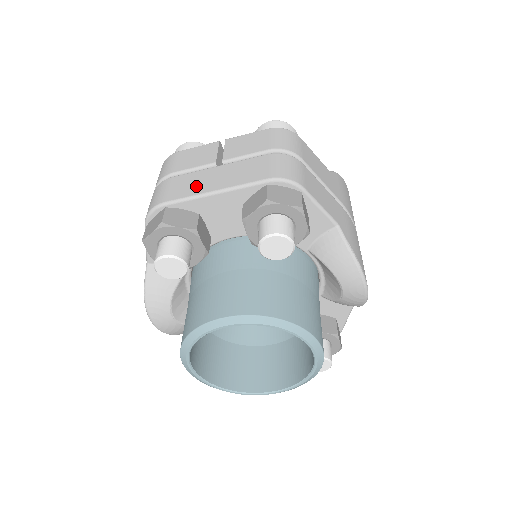
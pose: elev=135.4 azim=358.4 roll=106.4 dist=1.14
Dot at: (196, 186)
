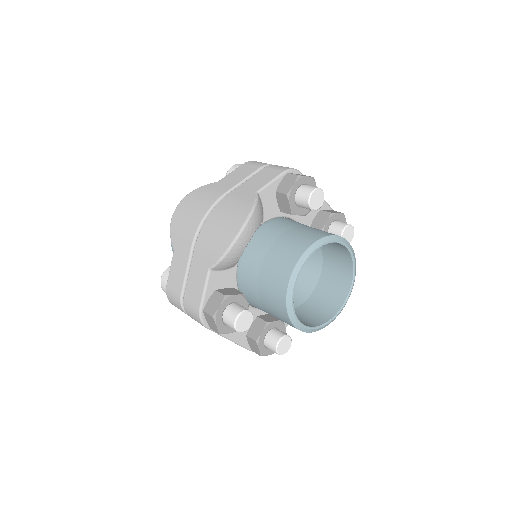
Dot at: occluded
